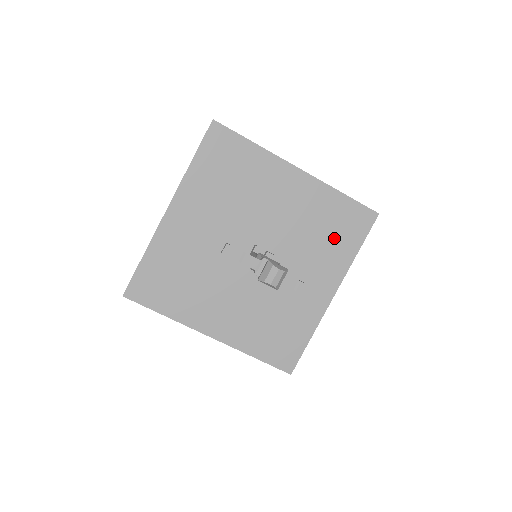
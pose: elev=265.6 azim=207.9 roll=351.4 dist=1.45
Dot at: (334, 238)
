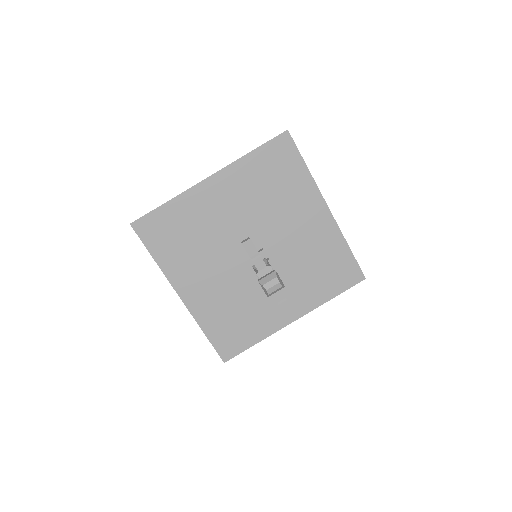
Dot at: (322, 277)
